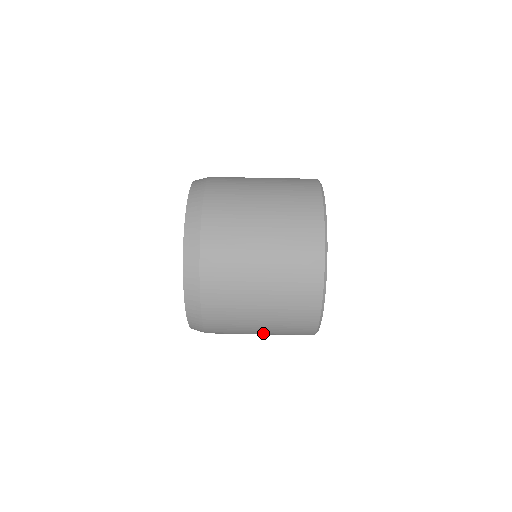
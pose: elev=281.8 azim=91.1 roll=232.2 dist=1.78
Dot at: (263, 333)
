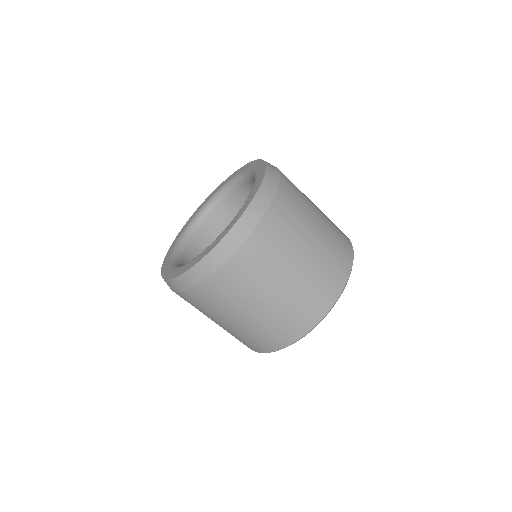
Dot at: occluded
